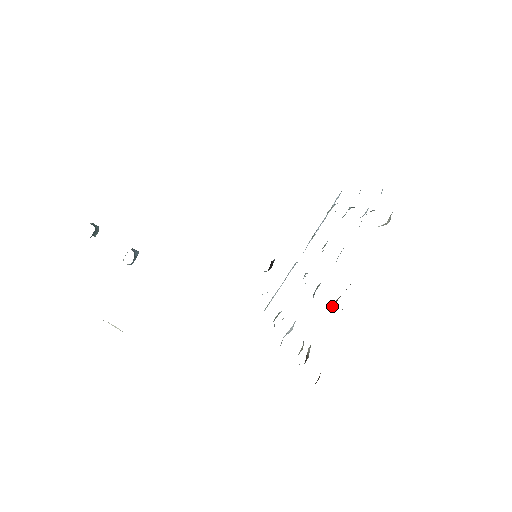
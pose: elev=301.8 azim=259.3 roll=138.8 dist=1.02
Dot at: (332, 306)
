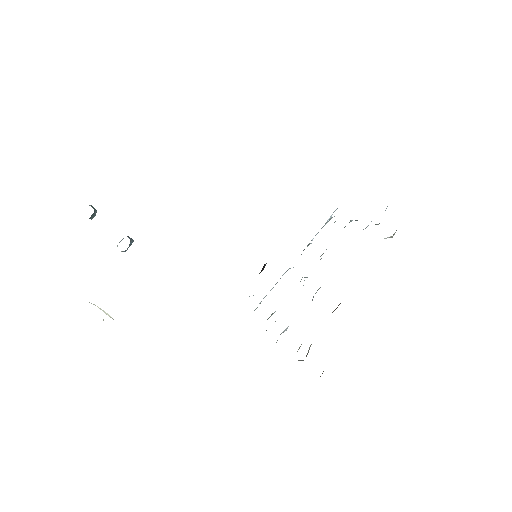
Dot at: (336, 308)
